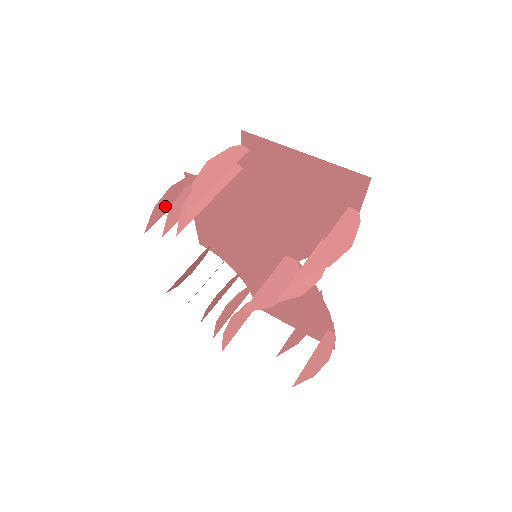
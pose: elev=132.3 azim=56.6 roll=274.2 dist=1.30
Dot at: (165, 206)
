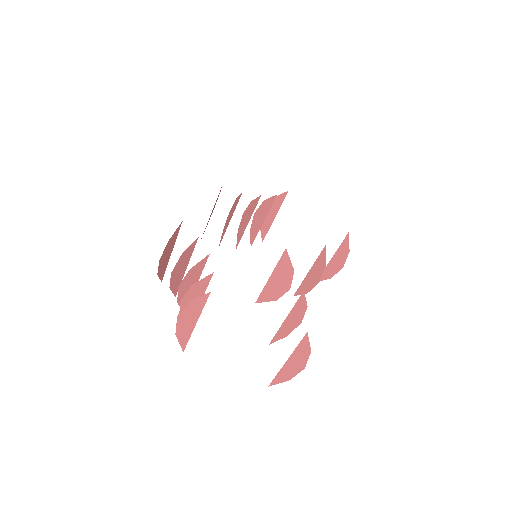
Dot at: (164, 264)
